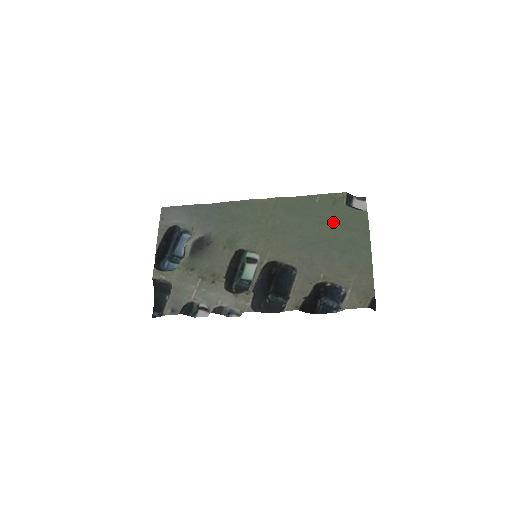
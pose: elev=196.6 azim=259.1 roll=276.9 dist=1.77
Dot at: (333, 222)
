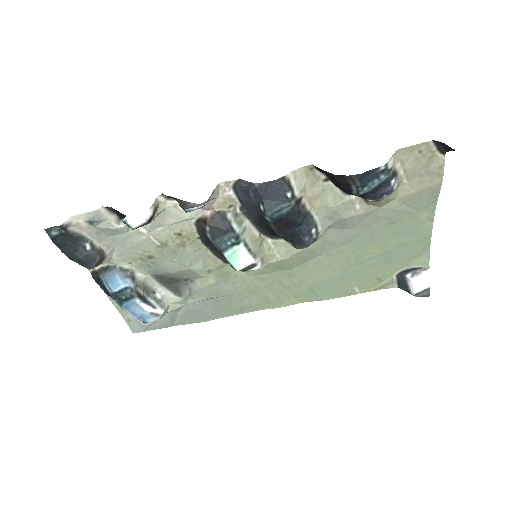
Dot at: (377, 260)
